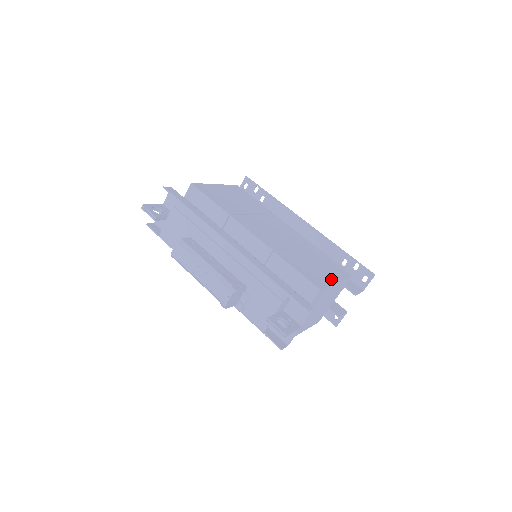
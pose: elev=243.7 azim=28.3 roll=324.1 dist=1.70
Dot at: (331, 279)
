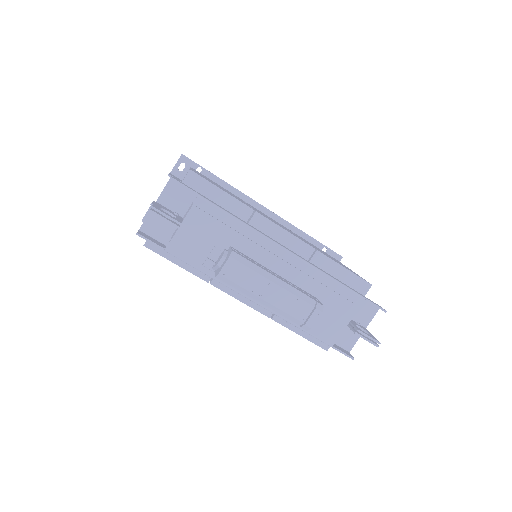
Dot at: (351, 270)
